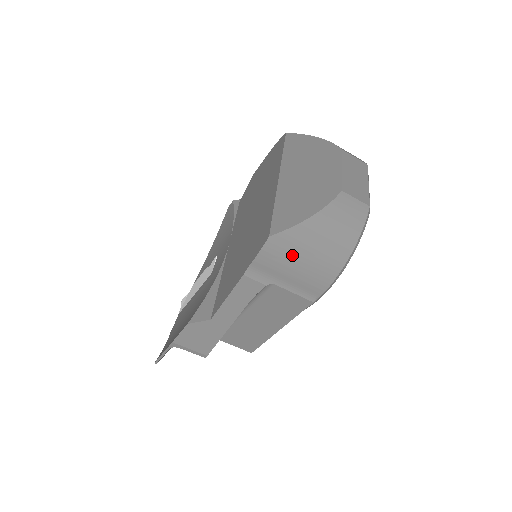
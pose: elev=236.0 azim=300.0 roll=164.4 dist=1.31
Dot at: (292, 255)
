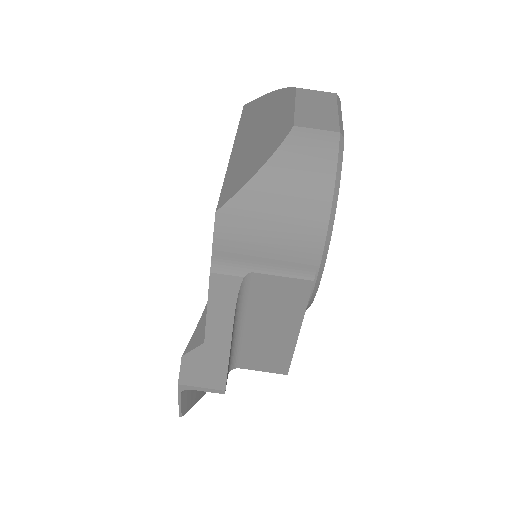
Dot at: (255, 226)
